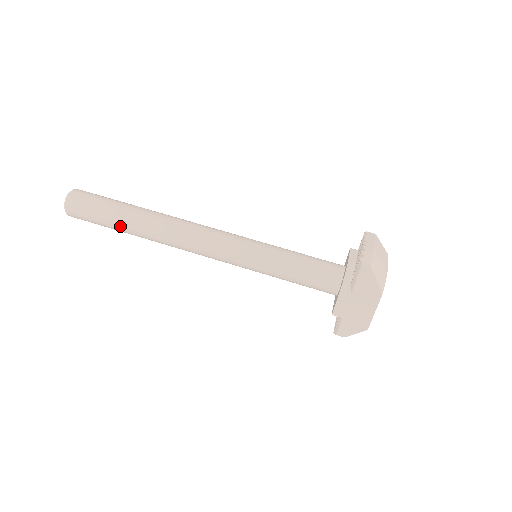
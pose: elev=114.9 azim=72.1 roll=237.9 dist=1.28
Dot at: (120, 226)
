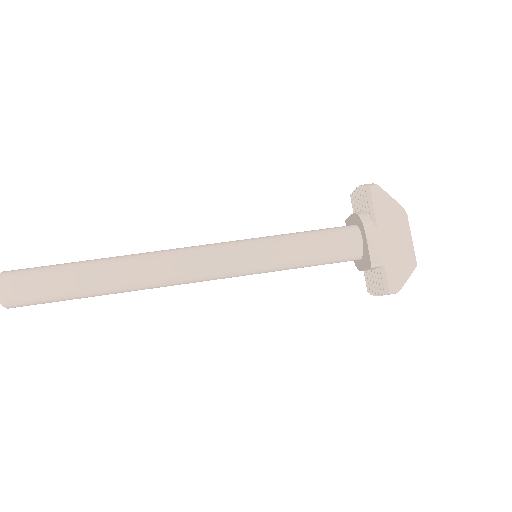
Dot at: (79, 280)
